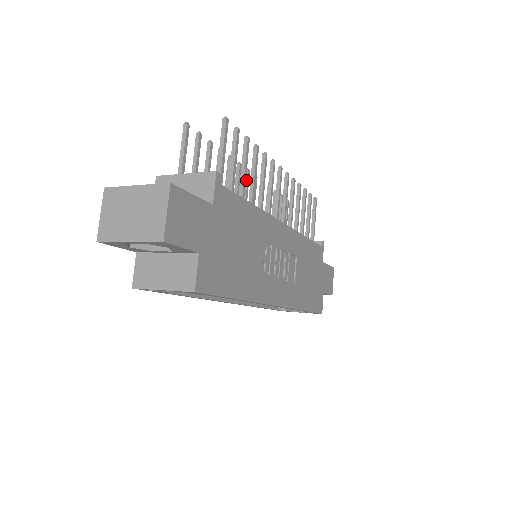
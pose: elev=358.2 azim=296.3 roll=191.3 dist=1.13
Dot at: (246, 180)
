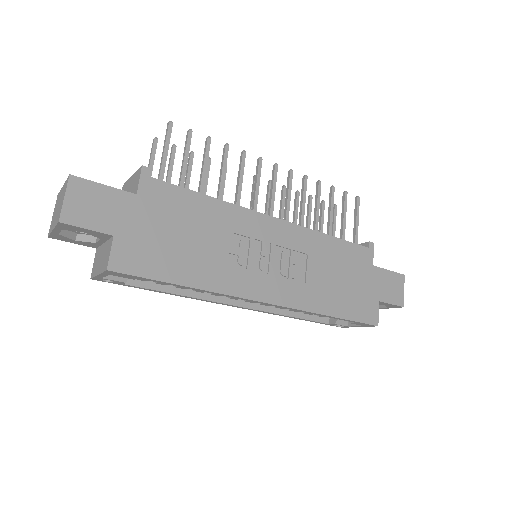
Dot at: (253, 186)
